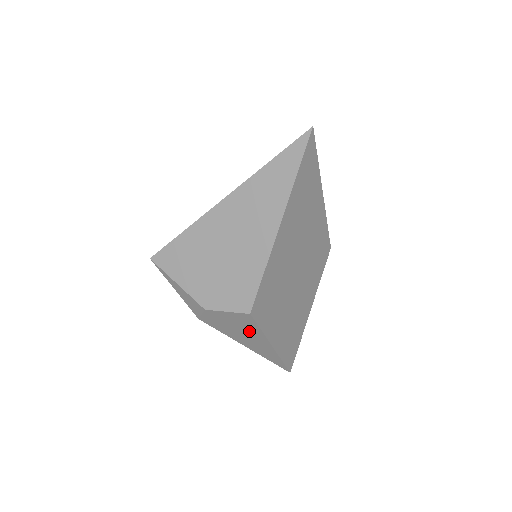
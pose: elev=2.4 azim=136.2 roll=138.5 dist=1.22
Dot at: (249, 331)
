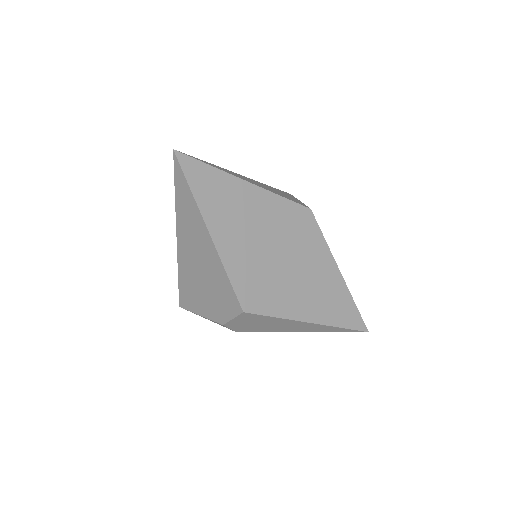
Dot at: (273, 322)
